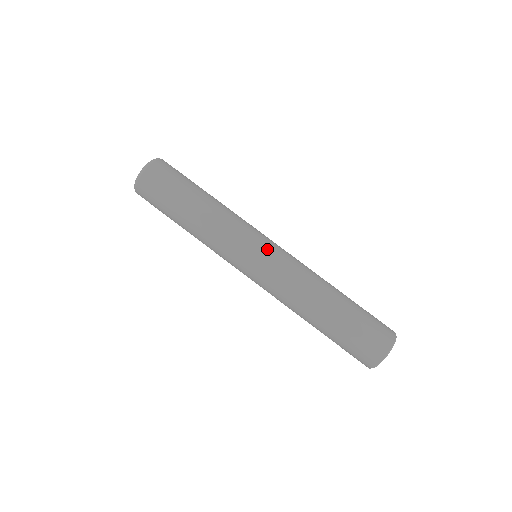
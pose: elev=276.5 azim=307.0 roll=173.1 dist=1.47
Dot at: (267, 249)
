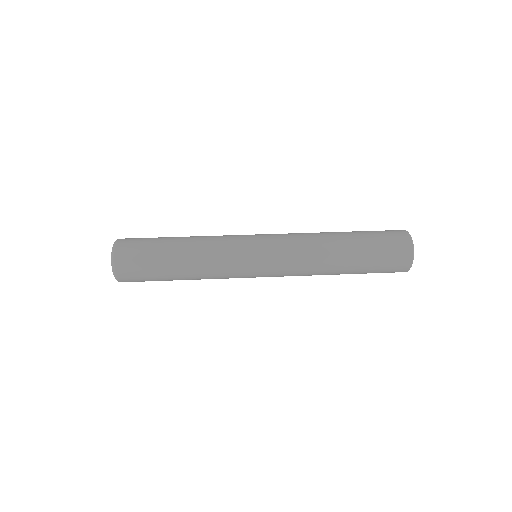
Dot at: (261, 235)
